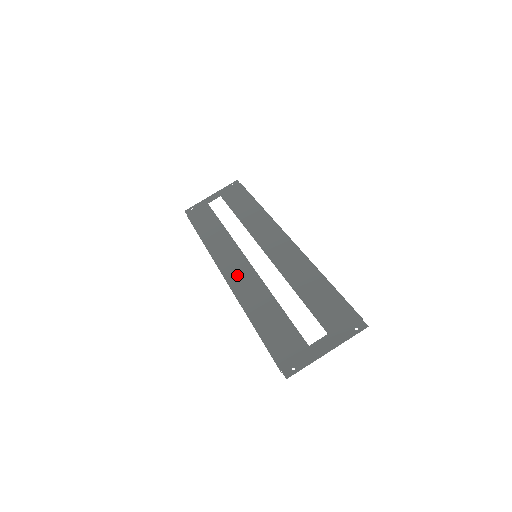
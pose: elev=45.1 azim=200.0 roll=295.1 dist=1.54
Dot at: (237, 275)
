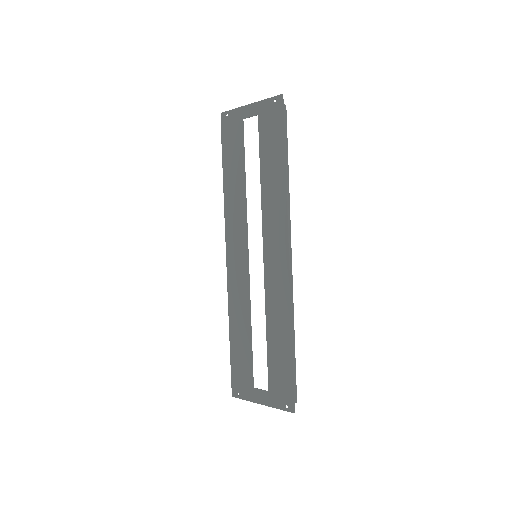
Dot at: (235, 267)
